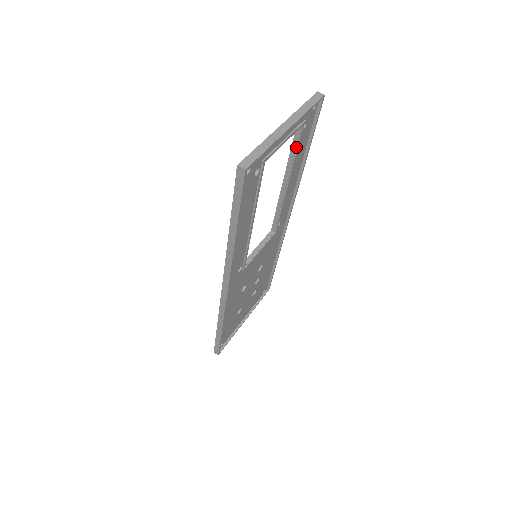
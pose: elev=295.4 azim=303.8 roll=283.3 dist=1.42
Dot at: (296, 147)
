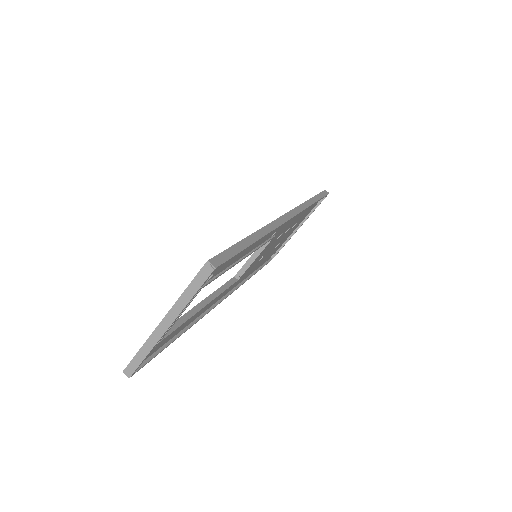
Dot at: (216, 276)
